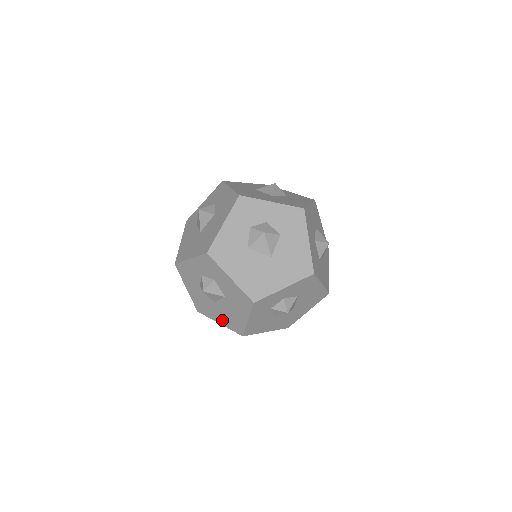
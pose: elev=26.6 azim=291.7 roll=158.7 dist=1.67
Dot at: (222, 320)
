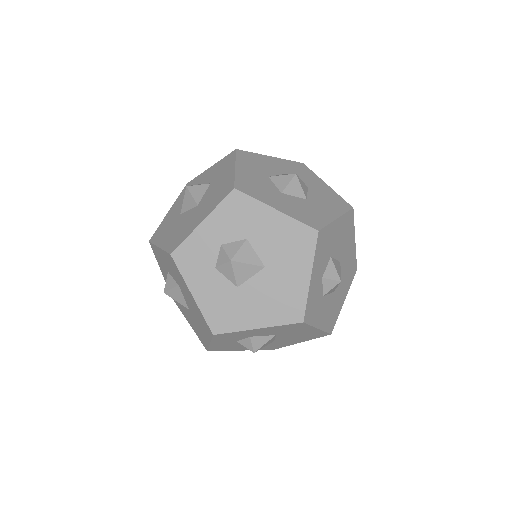
Dot at: (204, 333)
